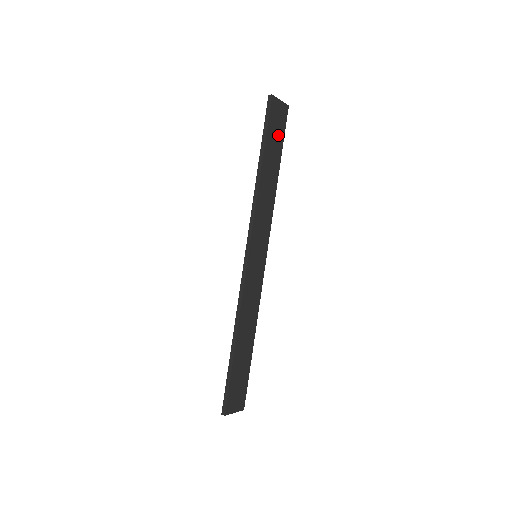
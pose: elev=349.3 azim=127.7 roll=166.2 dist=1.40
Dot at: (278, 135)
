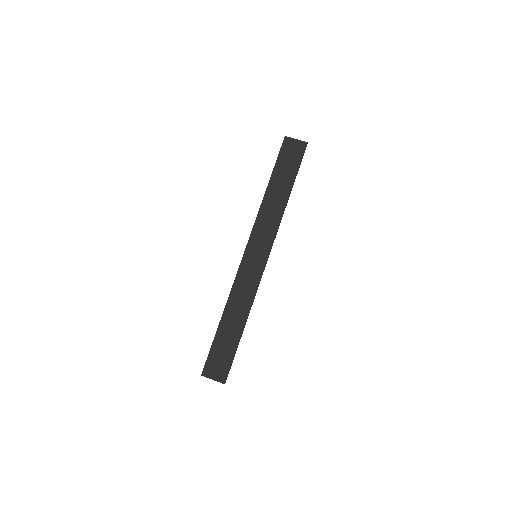
Dot at: (291, 165)
